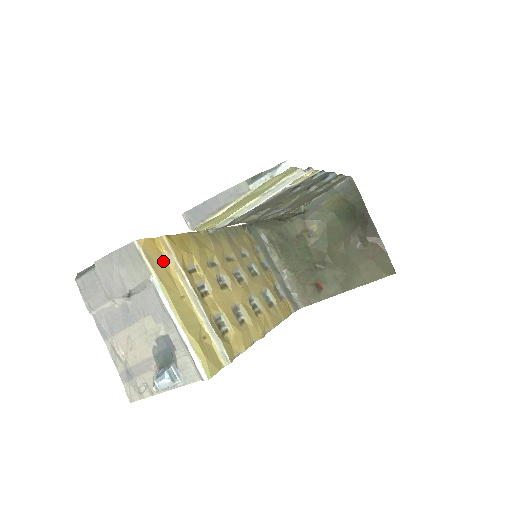
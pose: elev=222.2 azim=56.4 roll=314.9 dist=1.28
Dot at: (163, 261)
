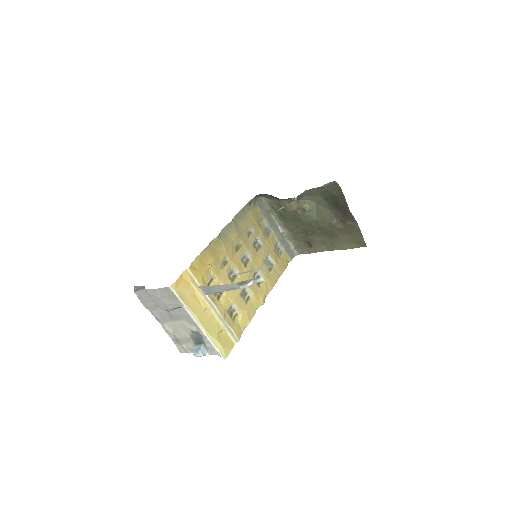
Dot at: (190, 289)
